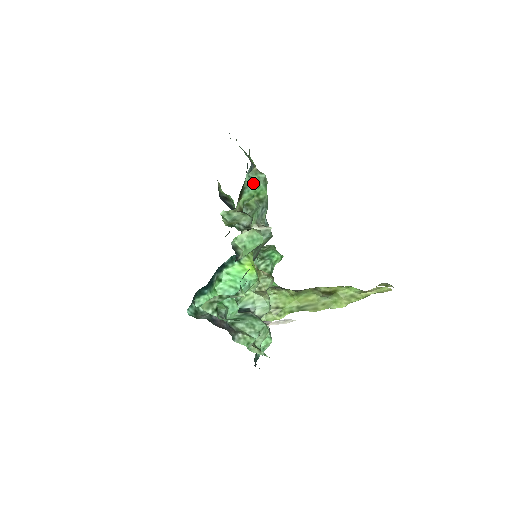
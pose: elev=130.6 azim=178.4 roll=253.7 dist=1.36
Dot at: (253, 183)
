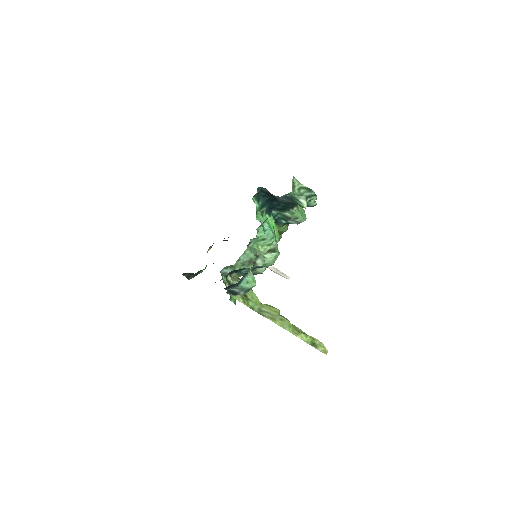
Dot at: occluded
